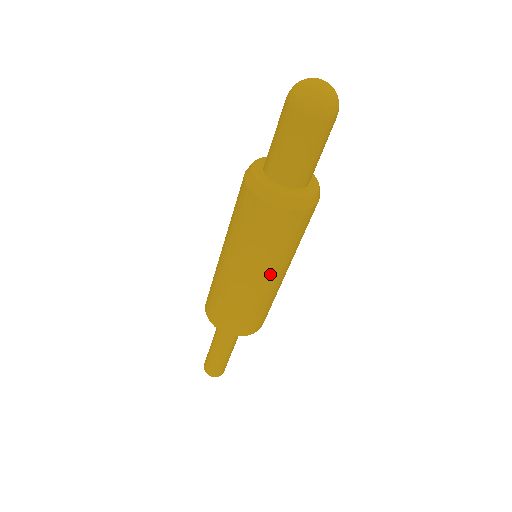
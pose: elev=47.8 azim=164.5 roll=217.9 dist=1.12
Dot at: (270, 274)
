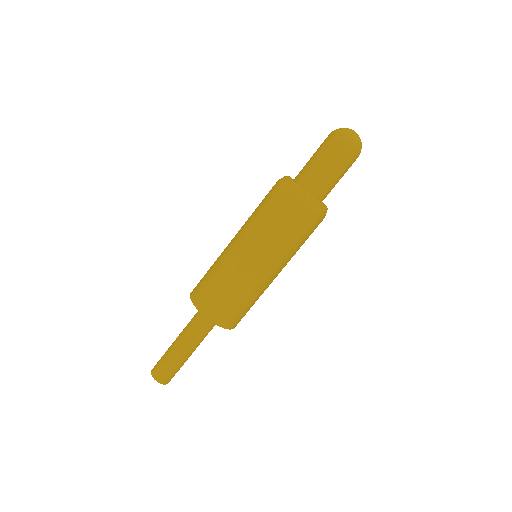
Dot at: (265, 260)
